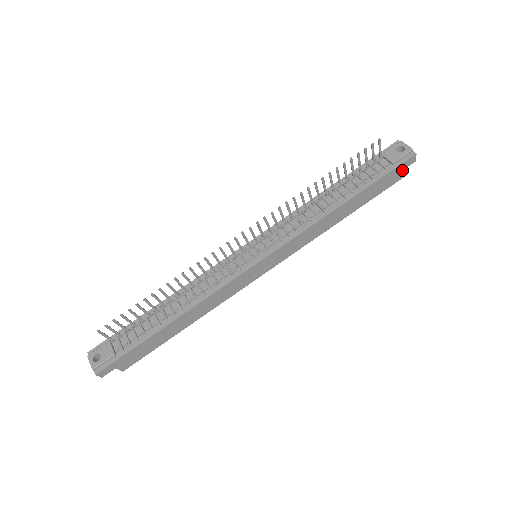
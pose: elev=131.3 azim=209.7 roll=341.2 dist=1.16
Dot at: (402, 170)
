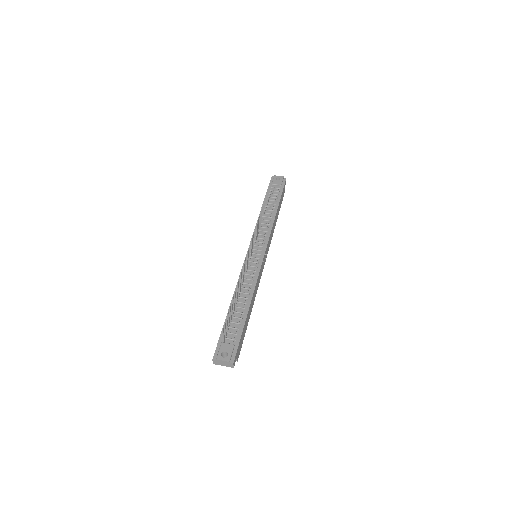
Dot at: (284, 189)
